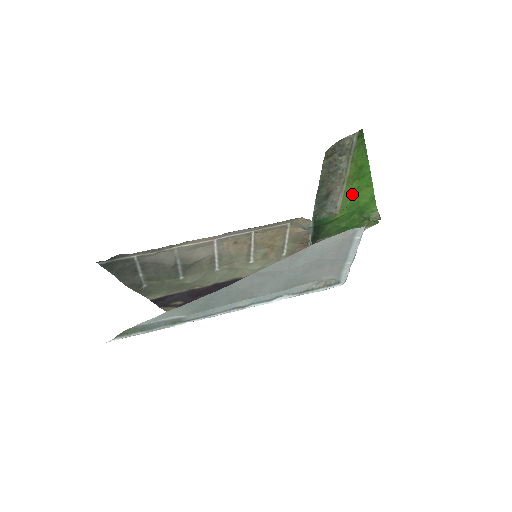
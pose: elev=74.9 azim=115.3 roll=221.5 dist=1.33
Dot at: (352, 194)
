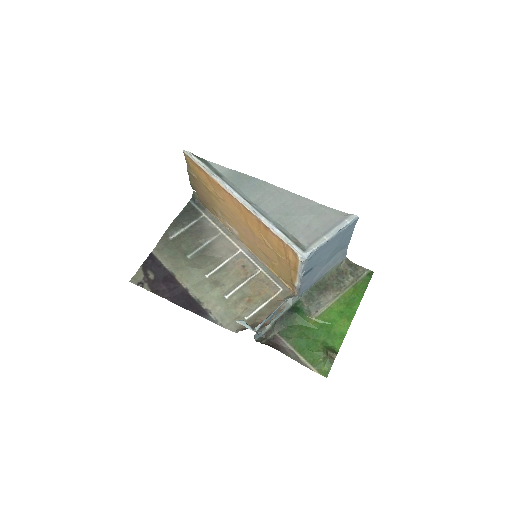
Dot at: (334, 314)
